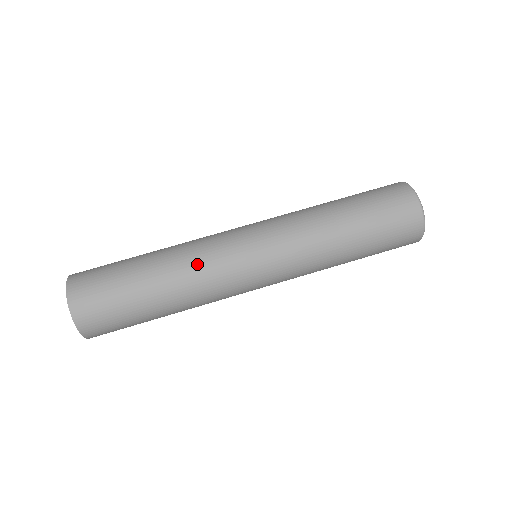
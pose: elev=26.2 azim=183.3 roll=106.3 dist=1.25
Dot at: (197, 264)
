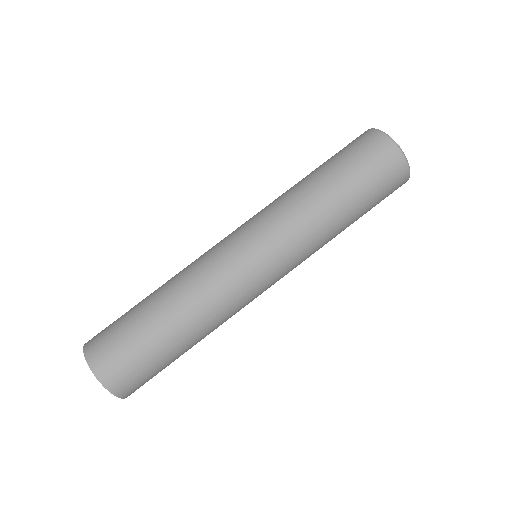
Dot at: (189, 267)
